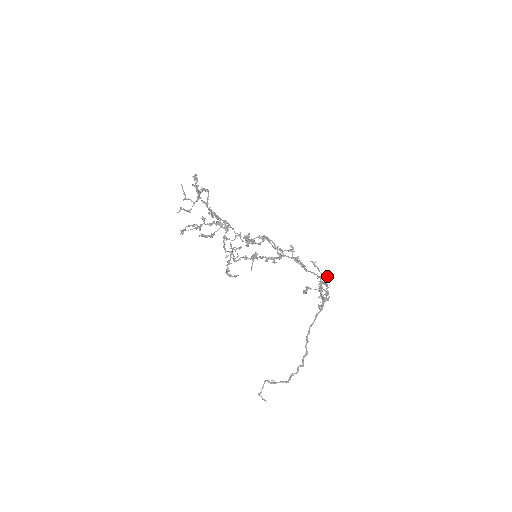
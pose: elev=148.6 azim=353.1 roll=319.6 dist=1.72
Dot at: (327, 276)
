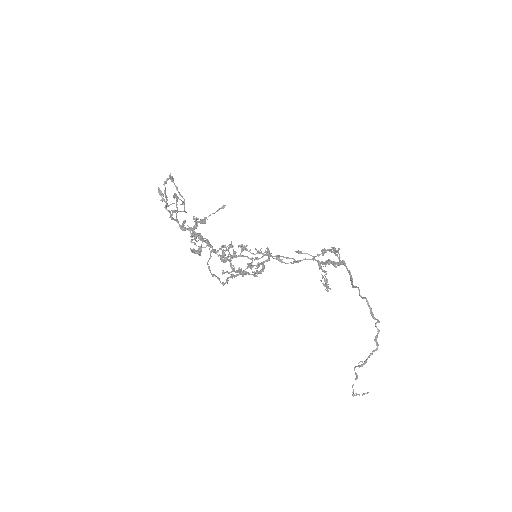
Dot at: (318, 256)
